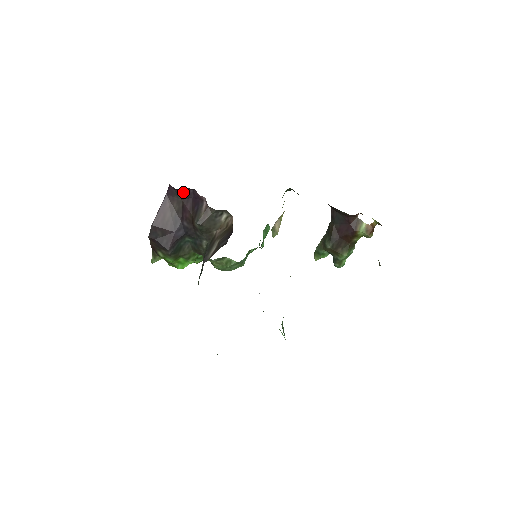
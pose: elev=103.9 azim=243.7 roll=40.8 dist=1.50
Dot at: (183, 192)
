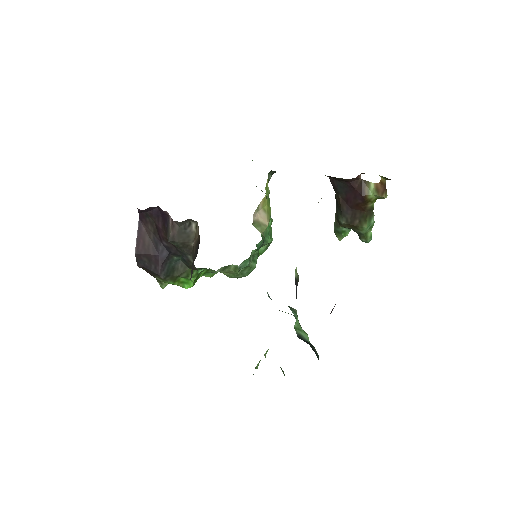
Dot at: (151, 212)
